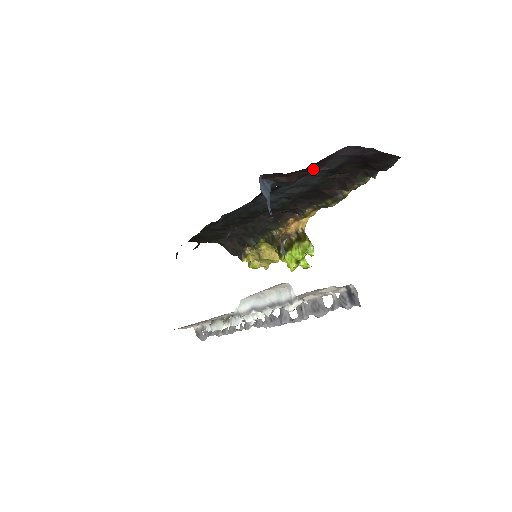
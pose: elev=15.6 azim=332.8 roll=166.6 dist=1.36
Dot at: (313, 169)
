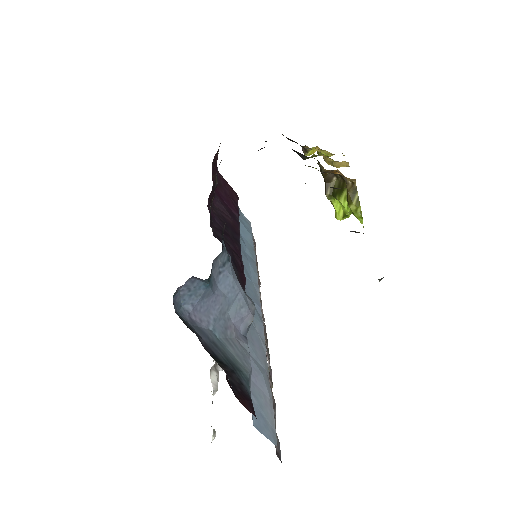
Dot at: occluded
